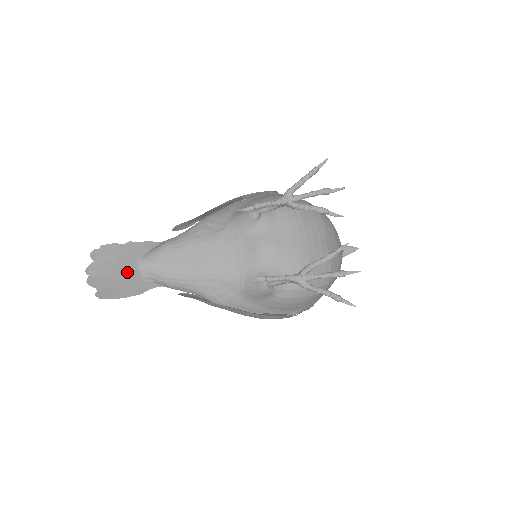
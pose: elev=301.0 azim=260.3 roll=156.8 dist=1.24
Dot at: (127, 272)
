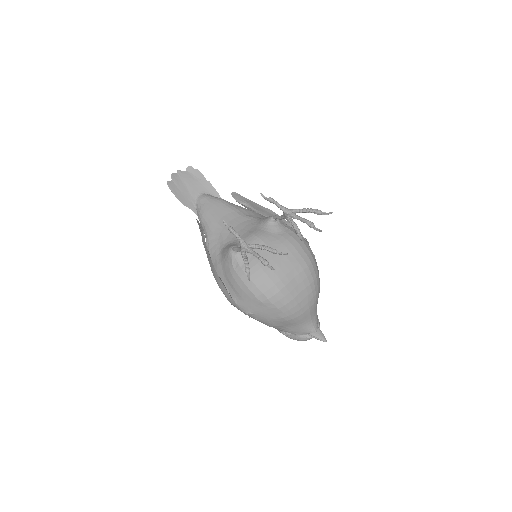
Dot at: (192, 190)
